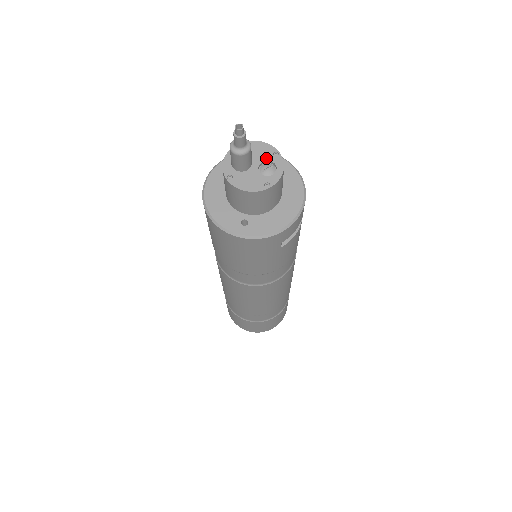
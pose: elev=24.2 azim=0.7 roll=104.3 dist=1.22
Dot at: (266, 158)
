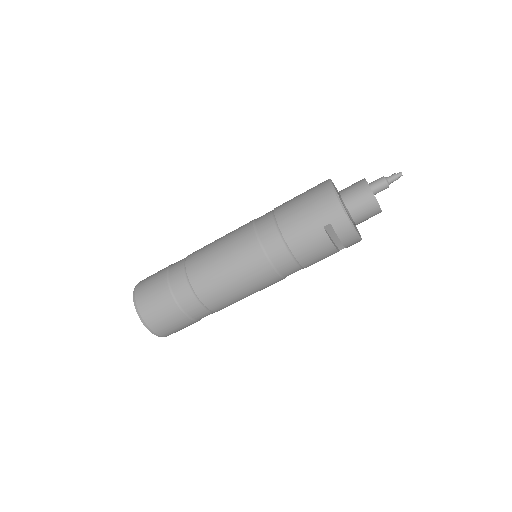
Dot at: occluded
